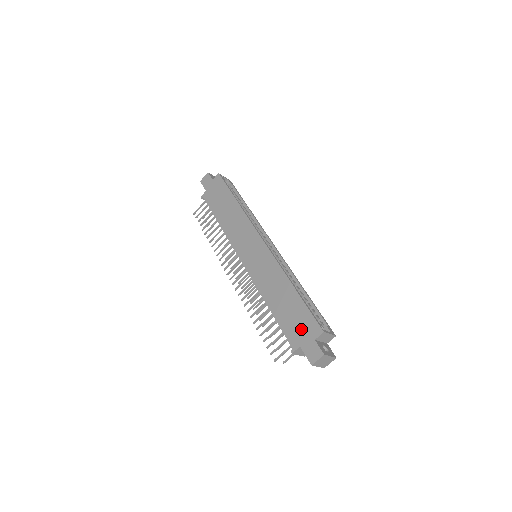
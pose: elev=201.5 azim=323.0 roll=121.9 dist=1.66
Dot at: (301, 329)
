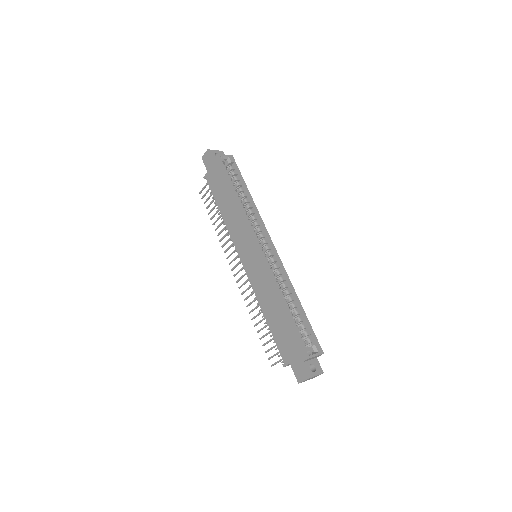
Dot at: (291, 349)
